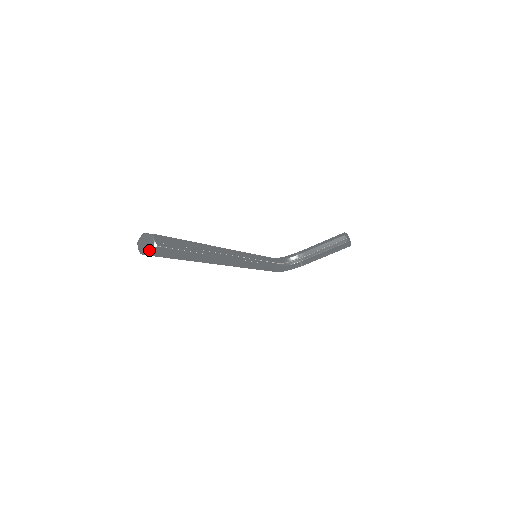
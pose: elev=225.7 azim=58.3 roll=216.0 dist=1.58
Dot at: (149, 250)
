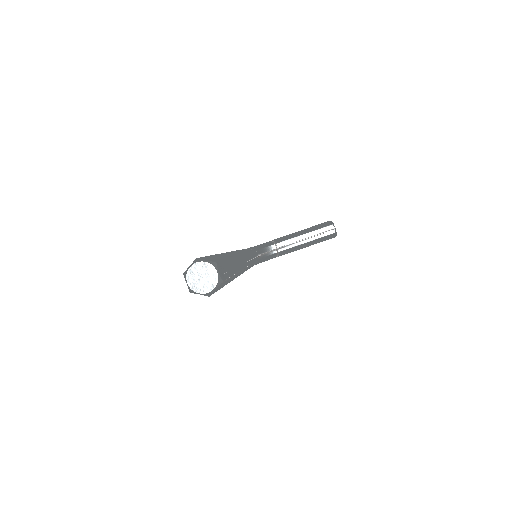
Dot at: (209, 288)
